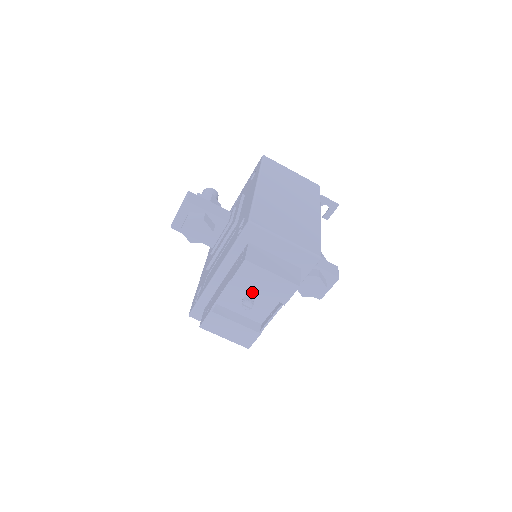
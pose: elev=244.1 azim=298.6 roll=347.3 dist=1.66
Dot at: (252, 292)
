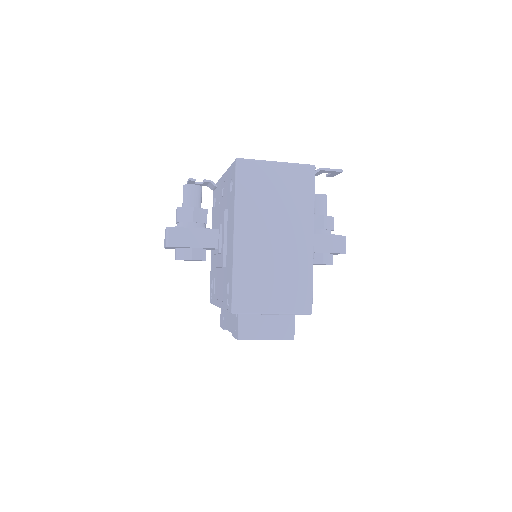
Dot at: occluded
